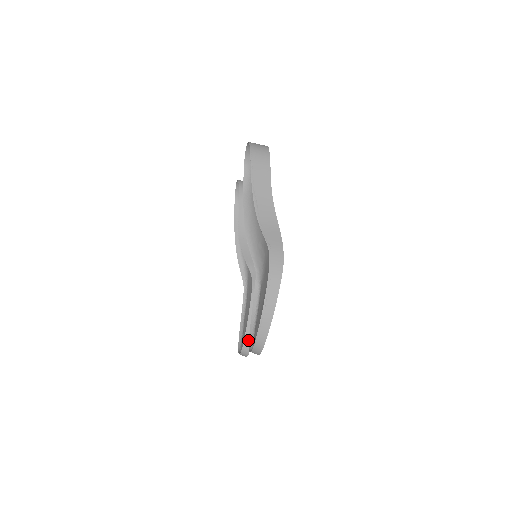
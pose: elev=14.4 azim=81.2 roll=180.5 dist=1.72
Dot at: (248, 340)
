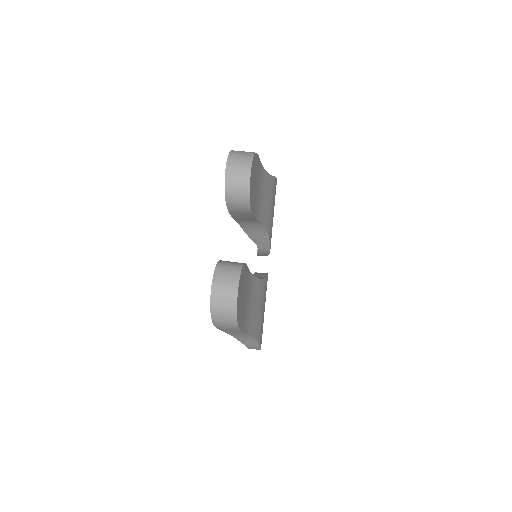
Dot at: occluded
